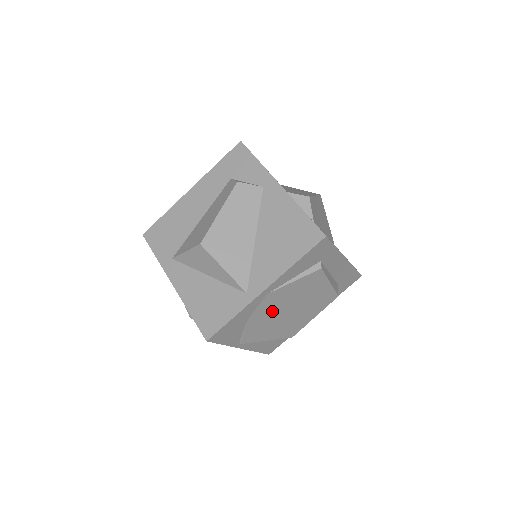
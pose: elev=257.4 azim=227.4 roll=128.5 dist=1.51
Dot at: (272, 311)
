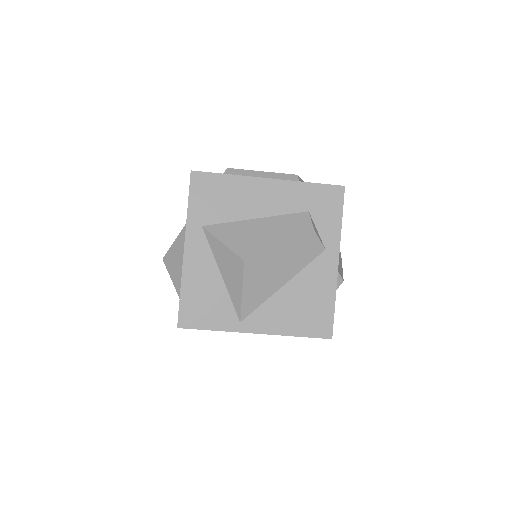
Dot at: occluded
